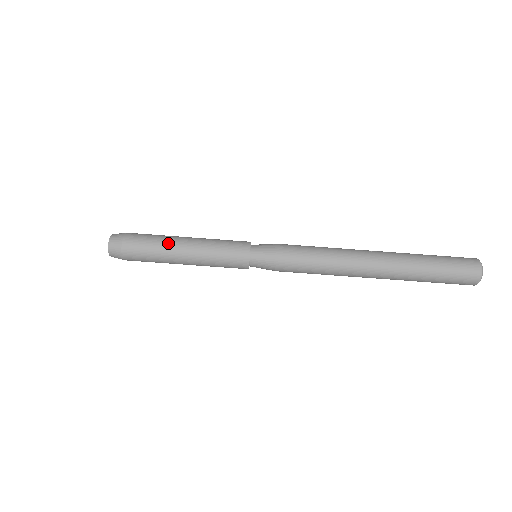
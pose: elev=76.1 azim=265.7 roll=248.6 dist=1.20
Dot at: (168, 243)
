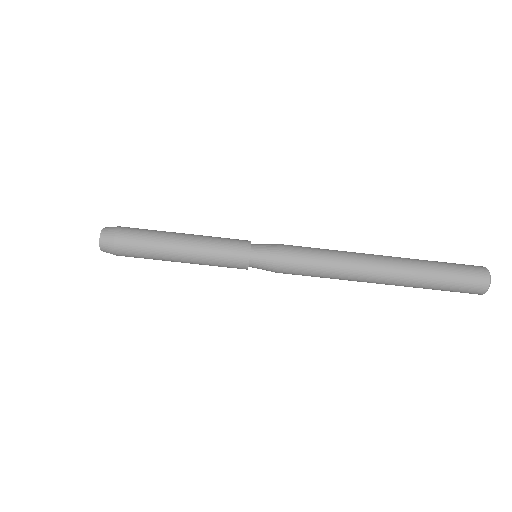
Dot at: (163, 246)
